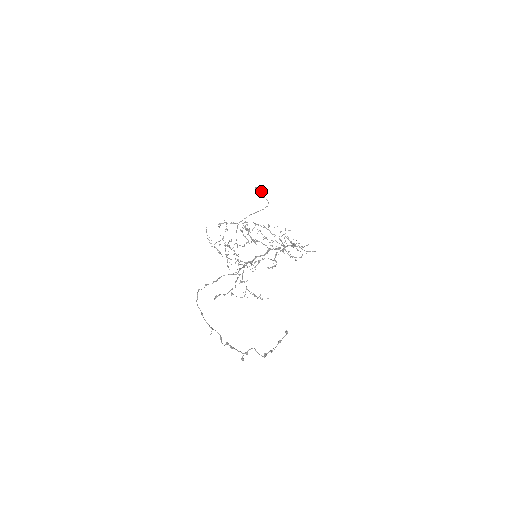
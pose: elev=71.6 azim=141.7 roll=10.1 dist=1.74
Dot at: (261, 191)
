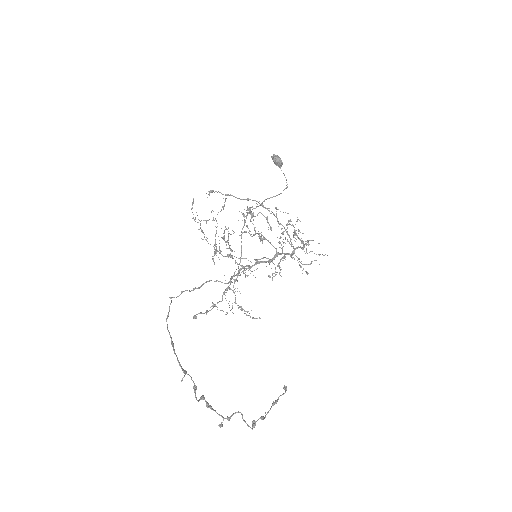
Dot at: (280, 162)
